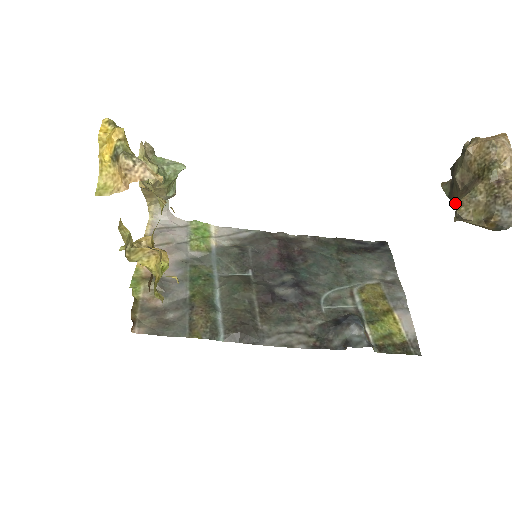
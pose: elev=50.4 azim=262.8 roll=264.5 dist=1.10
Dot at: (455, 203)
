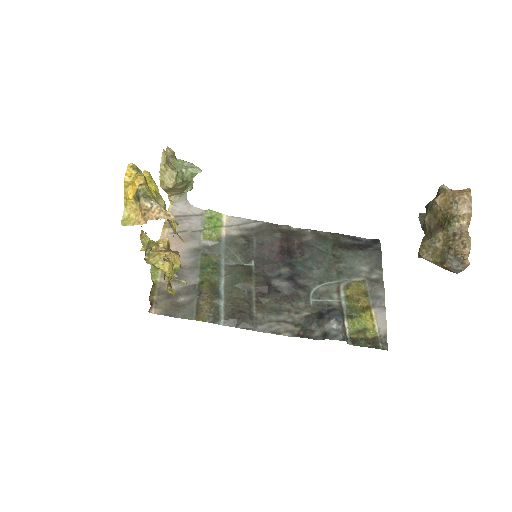
Dot at: occluded
